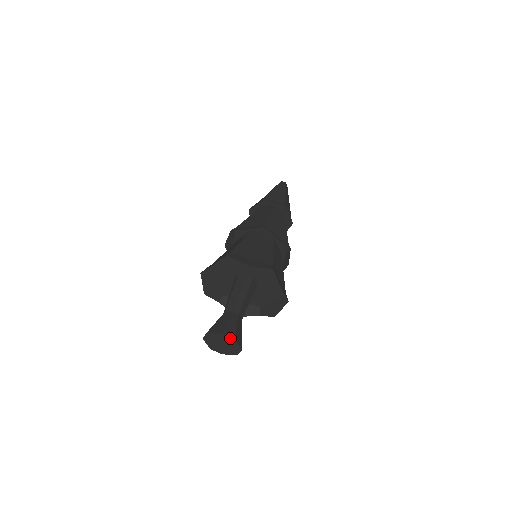
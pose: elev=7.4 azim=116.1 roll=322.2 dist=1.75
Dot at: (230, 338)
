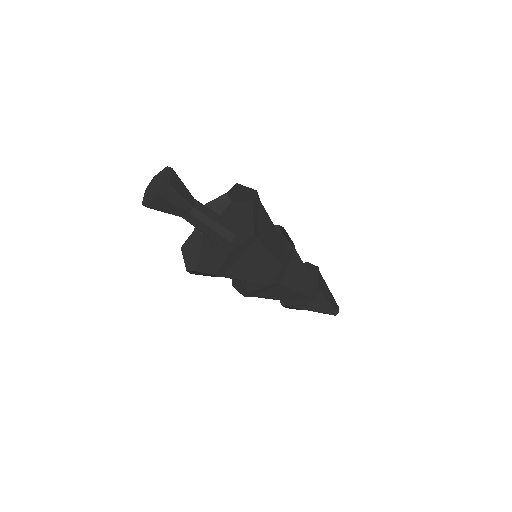
Dot at: (169, 170)
